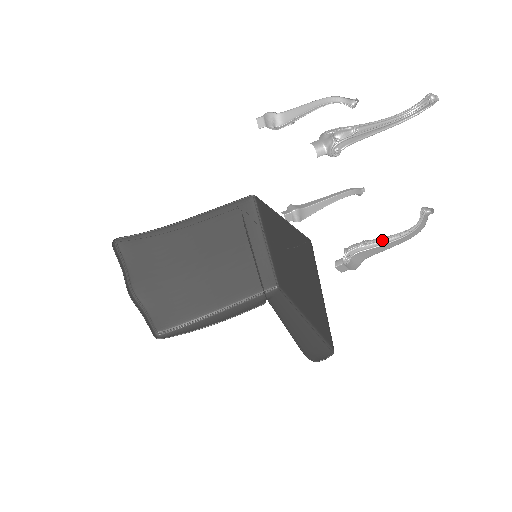
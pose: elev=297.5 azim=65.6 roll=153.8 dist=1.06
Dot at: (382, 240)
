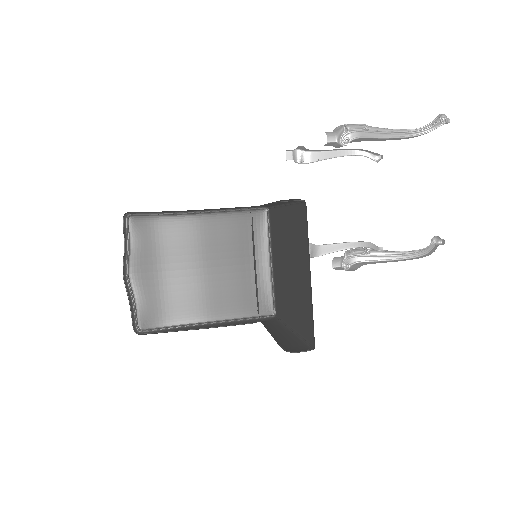
Dot at: (386, 255)
